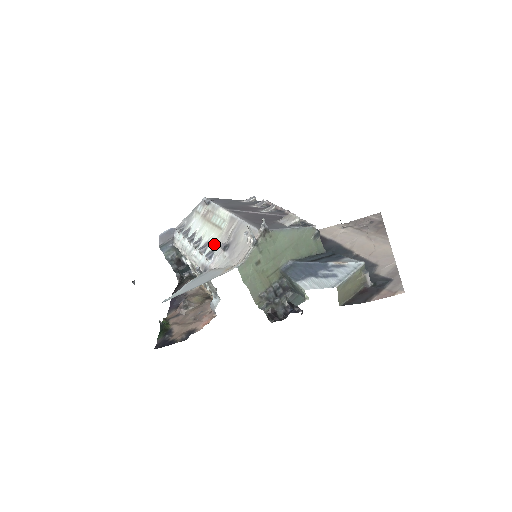
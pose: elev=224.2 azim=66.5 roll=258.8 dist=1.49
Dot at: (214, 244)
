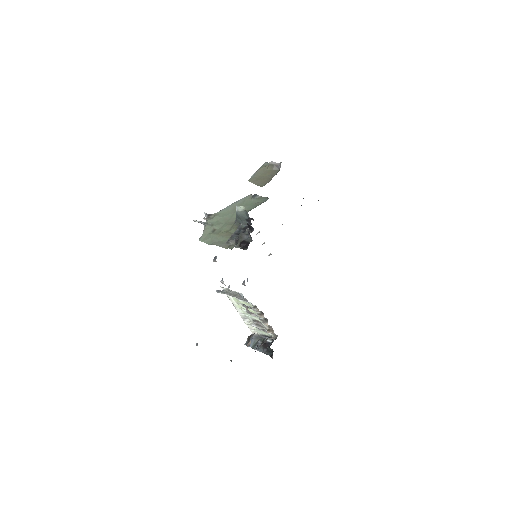
Dot at: occluded
